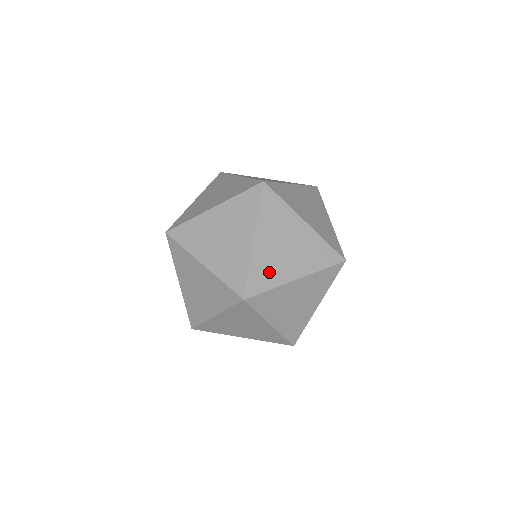
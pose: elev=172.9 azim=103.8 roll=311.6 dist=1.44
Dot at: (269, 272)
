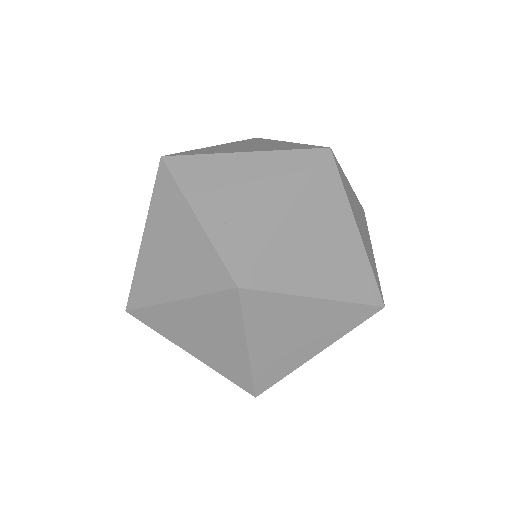
Dot at: (288, 268)
